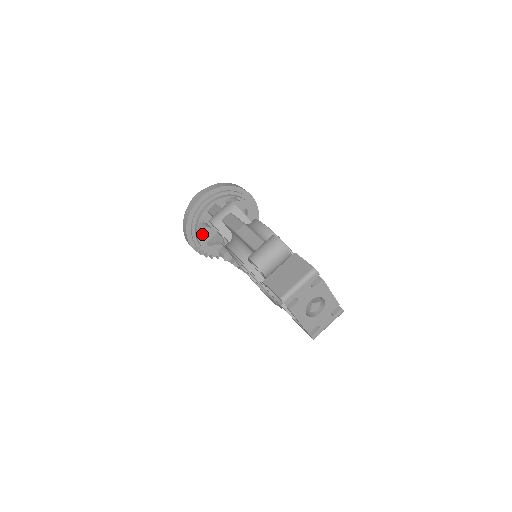
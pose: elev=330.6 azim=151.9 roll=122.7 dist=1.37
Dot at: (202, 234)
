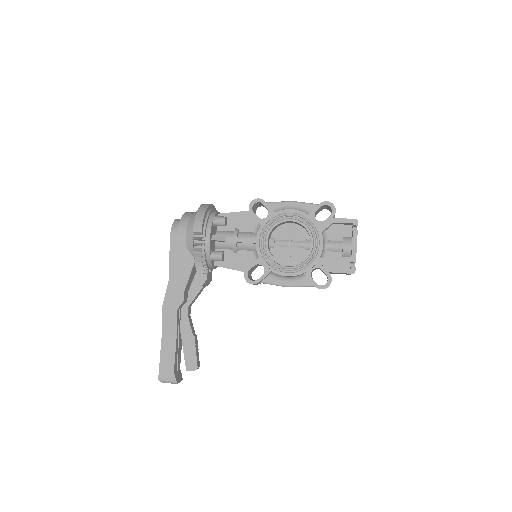
Dot at: (225, 219)
